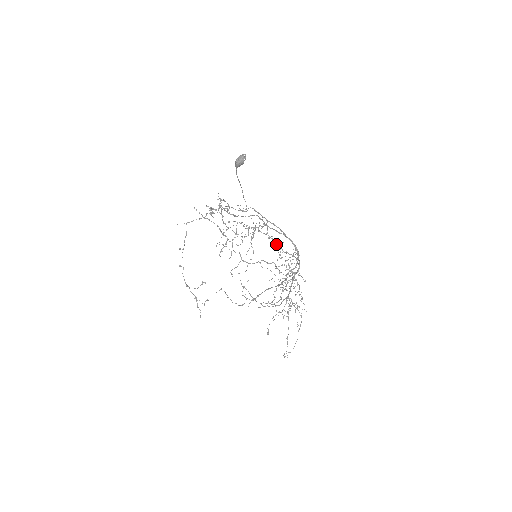
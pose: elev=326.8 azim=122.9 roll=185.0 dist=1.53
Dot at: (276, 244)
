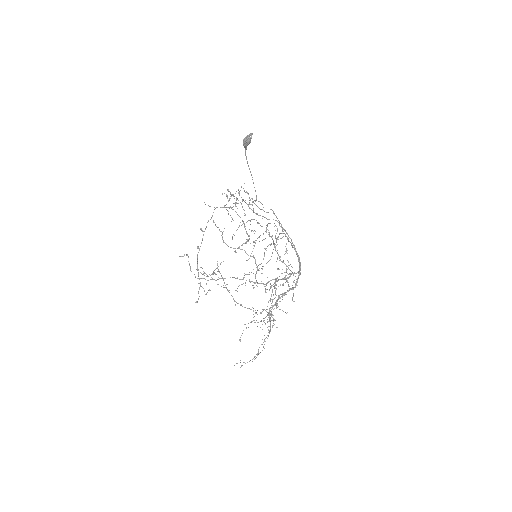
Dot at: (275, 249)
